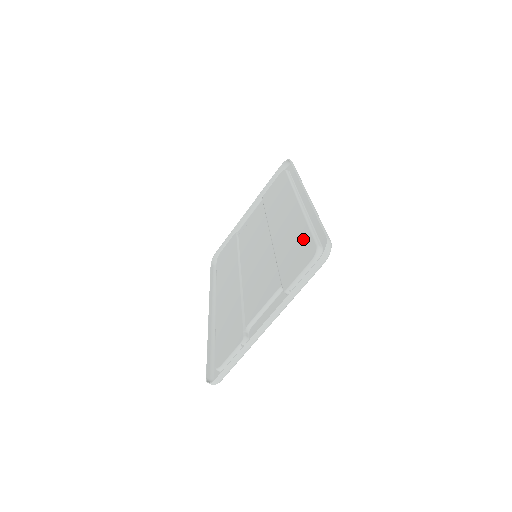
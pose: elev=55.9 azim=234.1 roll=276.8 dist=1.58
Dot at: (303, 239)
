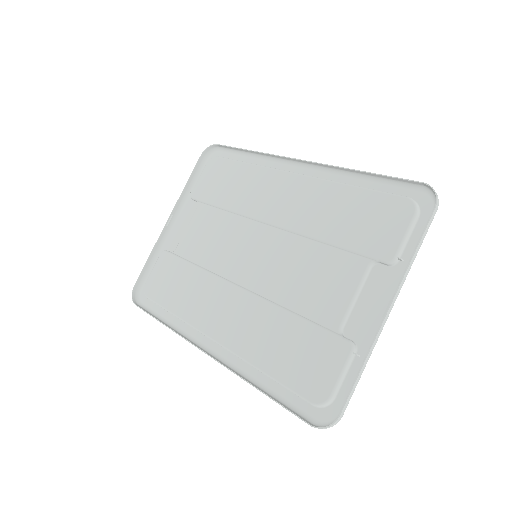
Dot at: (364, 201)
